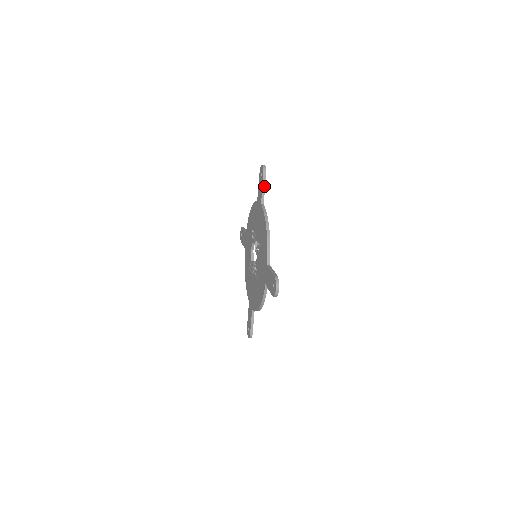
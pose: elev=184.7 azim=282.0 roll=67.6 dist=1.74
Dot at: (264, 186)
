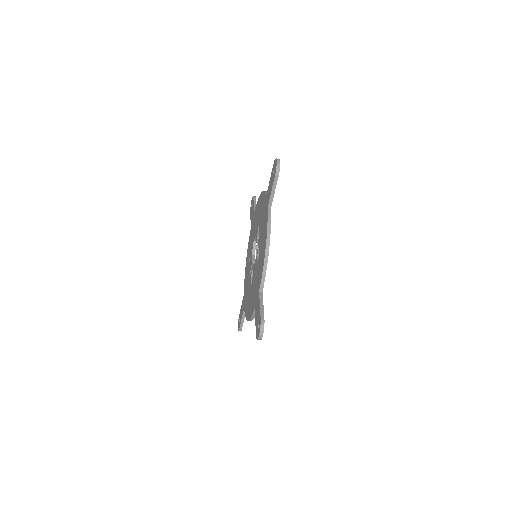
Dot at: (274, 188)
